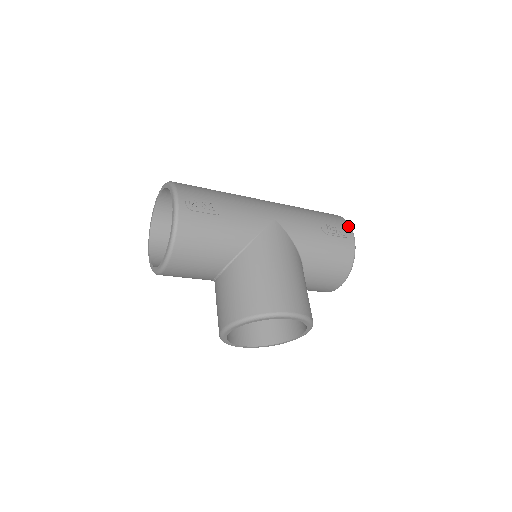
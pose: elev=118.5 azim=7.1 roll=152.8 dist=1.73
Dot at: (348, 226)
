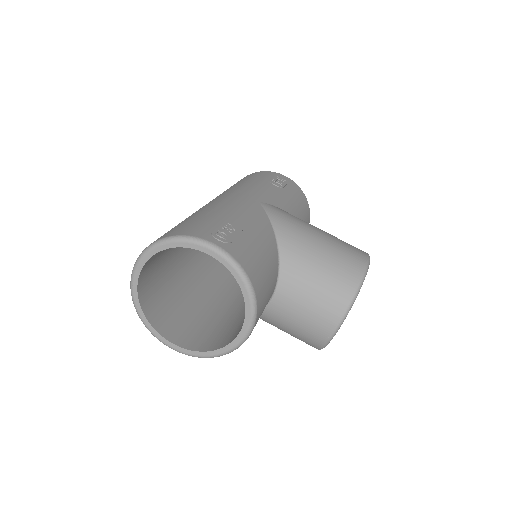
Dot at: (275, 173)
